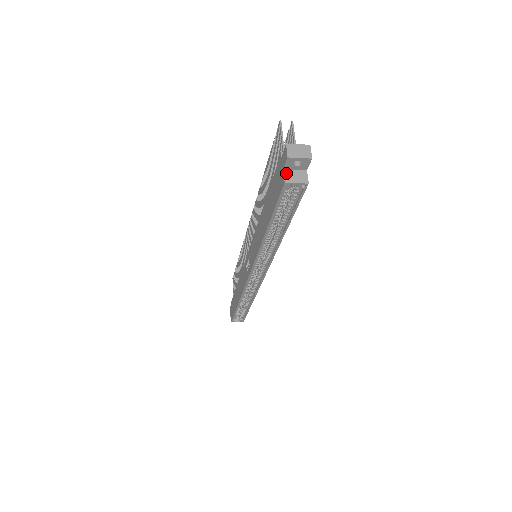
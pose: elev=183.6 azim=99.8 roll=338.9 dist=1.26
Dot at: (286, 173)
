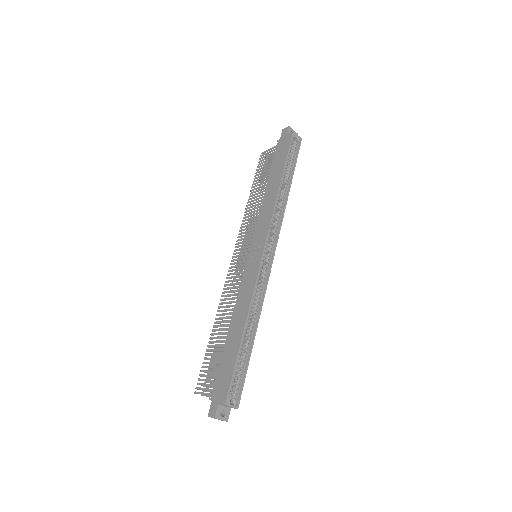
Dot at: (290, 134)
